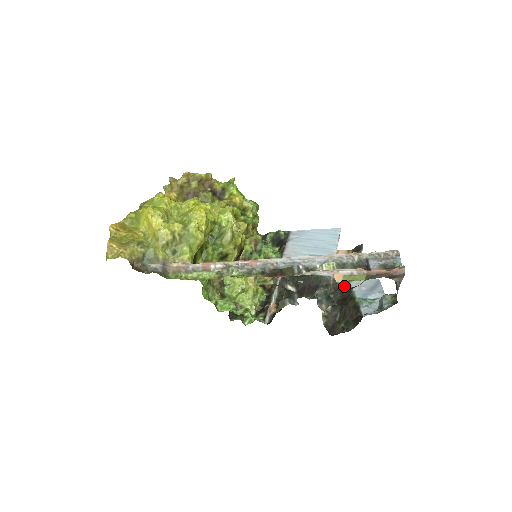
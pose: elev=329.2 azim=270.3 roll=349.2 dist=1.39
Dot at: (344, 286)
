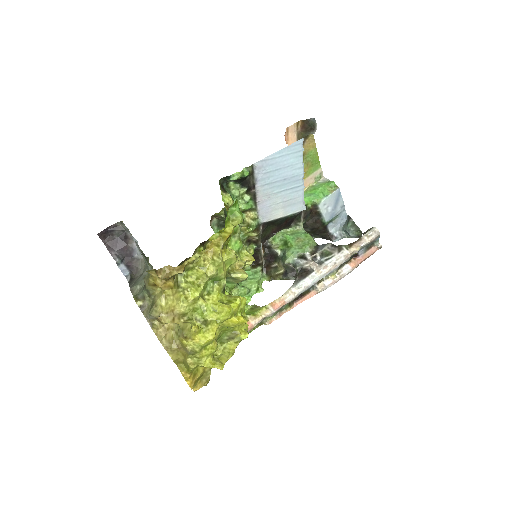
Dot at: (313, 208)
